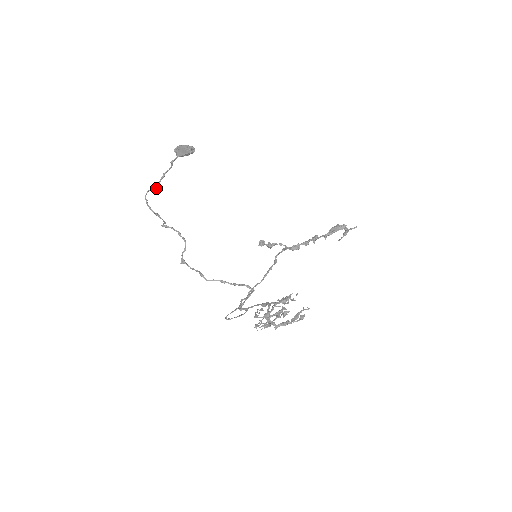
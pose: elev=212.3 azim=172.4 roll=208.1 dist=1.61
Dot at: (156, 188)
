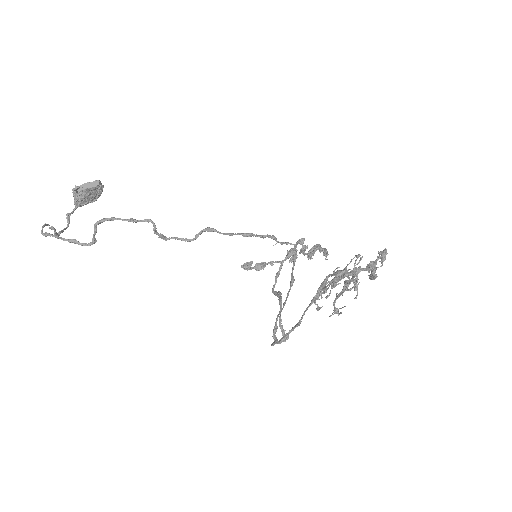
Dot at: (55, 231)
